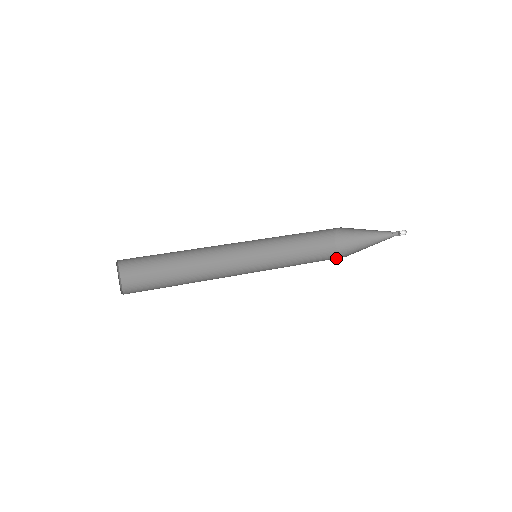
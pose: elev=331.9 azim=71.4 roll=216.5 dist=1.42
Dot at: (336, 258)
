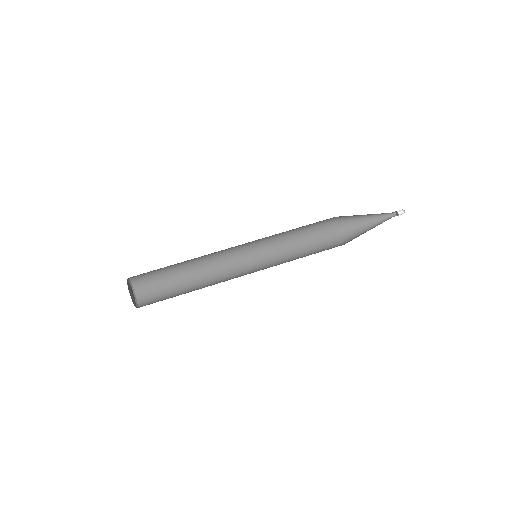
Dot at: occluded
